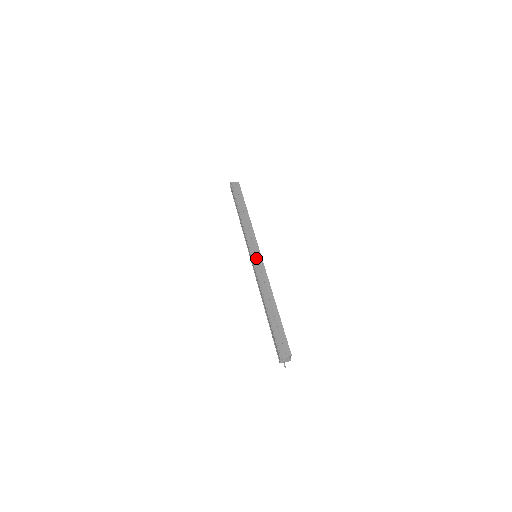
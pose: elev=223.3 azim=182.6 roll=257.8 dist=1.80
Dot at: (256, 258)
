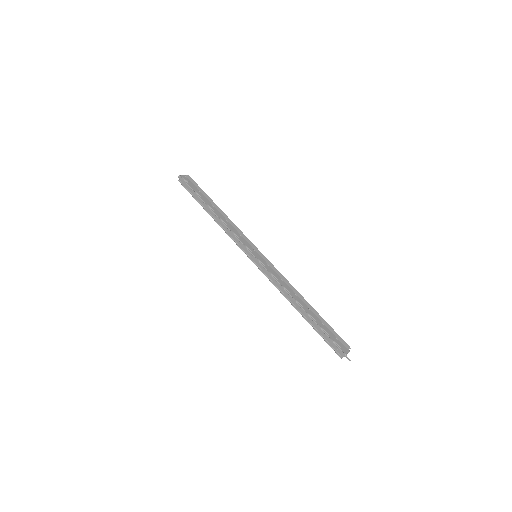
Dot at: (261, 258)
